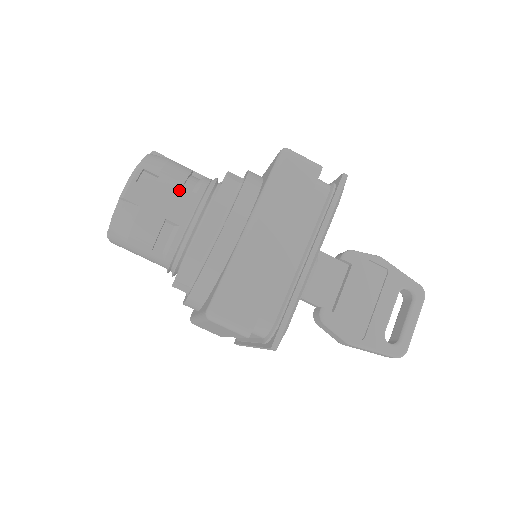
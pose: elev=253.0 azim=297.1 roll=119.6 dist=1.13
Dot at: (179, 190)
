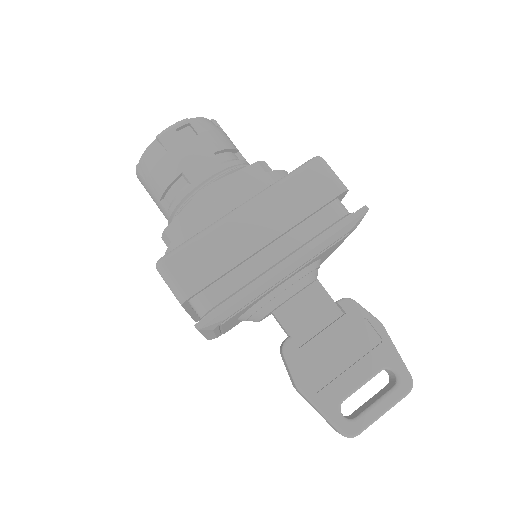
Dot at: (208, 154)
